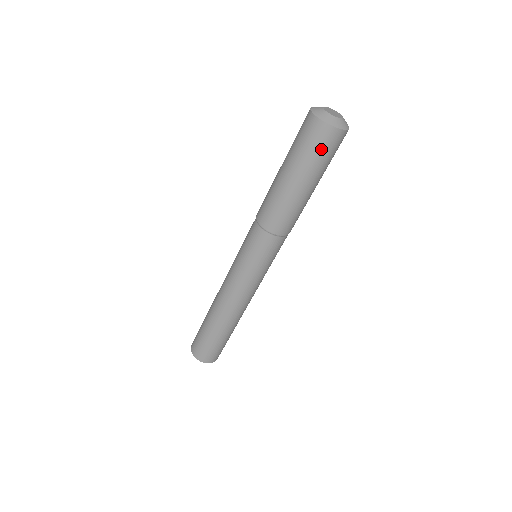
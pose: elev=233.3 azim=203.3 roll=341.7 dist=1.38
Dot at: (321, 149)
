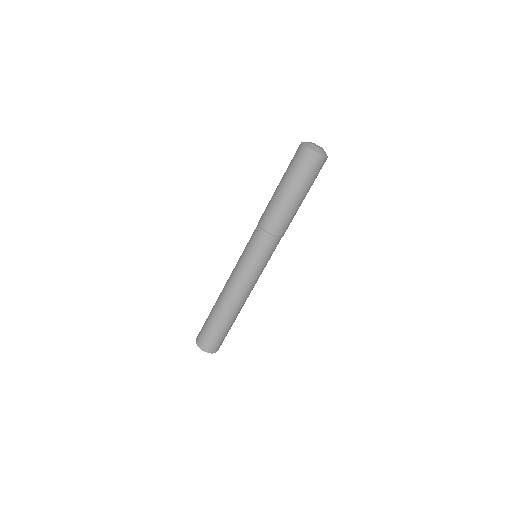
Dot at: (304, 166)
